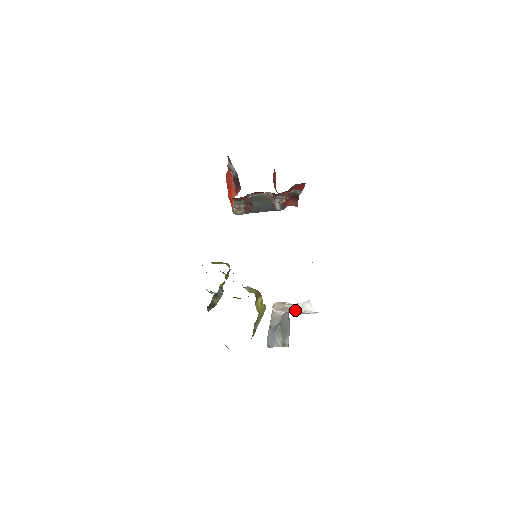
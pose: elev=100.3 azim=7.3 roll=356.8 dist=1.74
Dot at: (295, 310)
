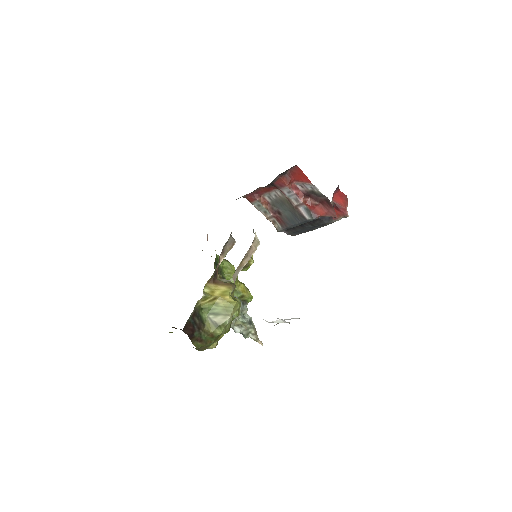
Dot at: (277, 322)
